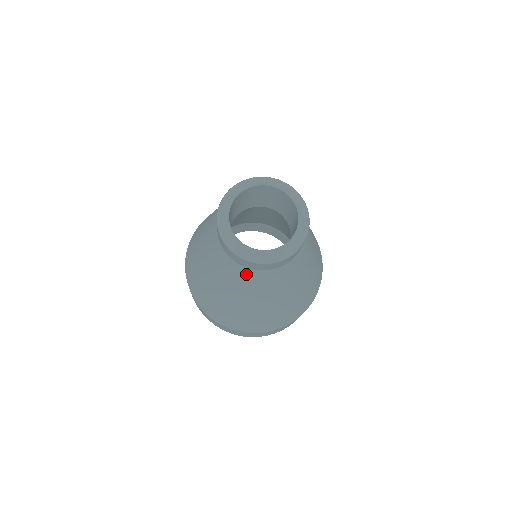
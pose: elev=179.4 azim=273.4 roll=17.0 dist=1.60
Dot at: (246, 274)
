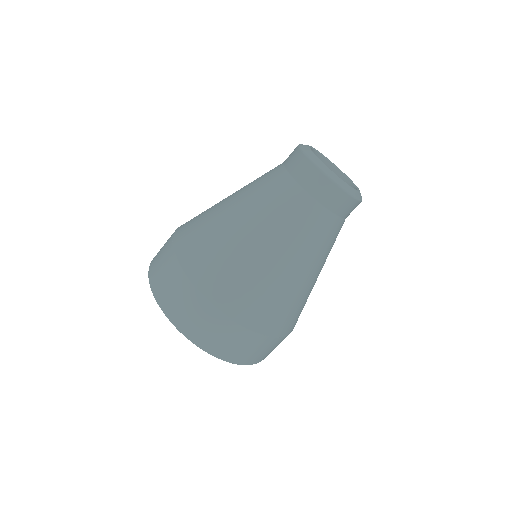
Dot at: (332, 226)
